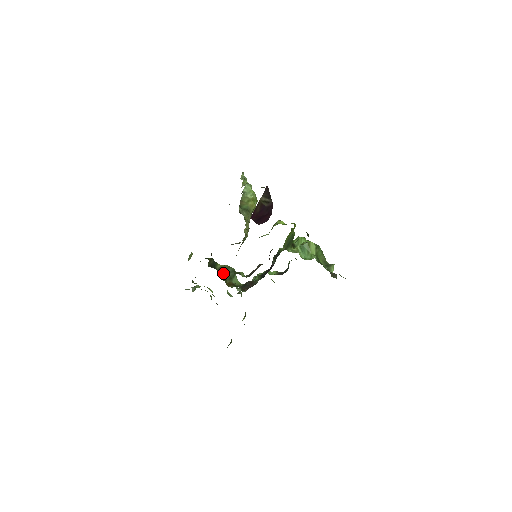
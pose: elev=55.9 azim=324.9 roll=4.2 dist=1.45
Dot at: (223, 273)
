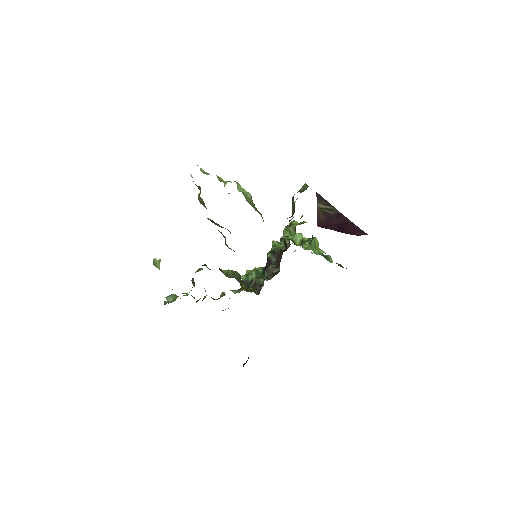
Dot at: (236, 279)
